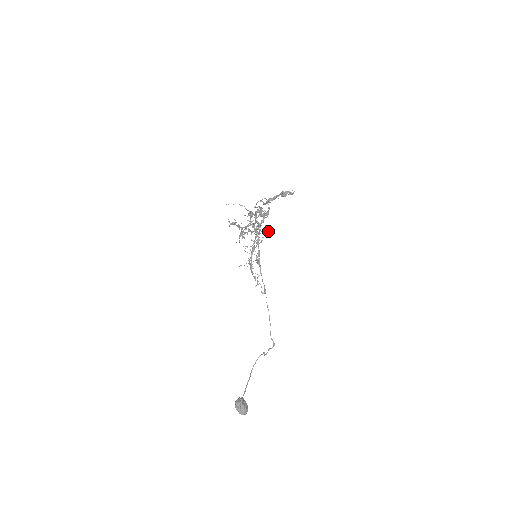
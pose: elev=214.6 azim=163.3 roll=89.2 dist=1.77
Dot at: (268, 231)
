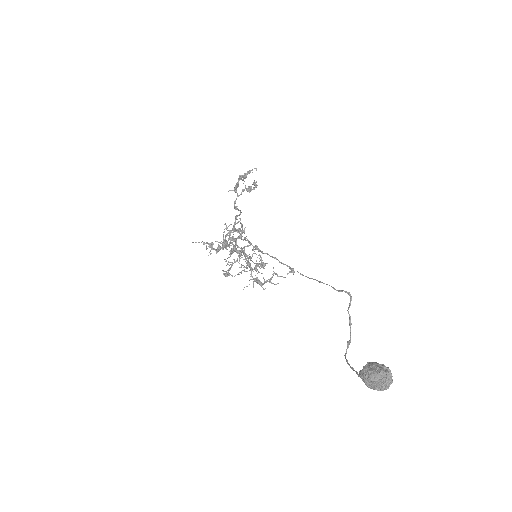
Dot at: (255, 253)
